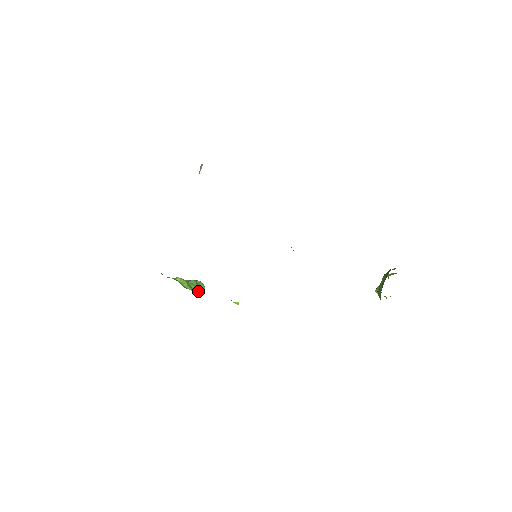
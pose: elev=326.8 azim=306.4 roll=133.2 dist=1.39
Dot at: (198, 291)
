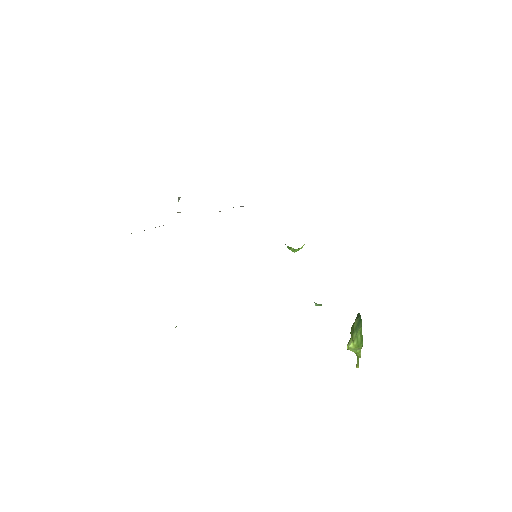
Dot at: occluded
